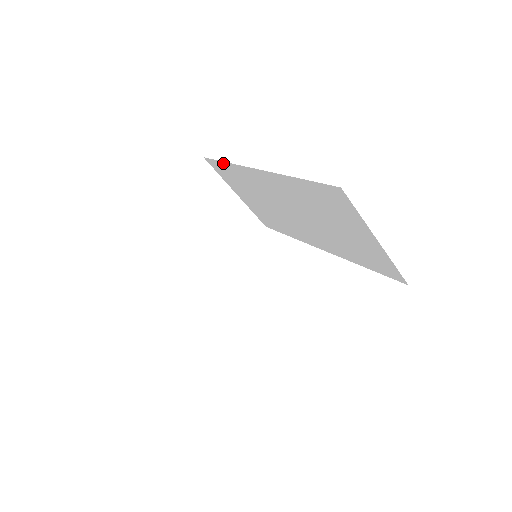
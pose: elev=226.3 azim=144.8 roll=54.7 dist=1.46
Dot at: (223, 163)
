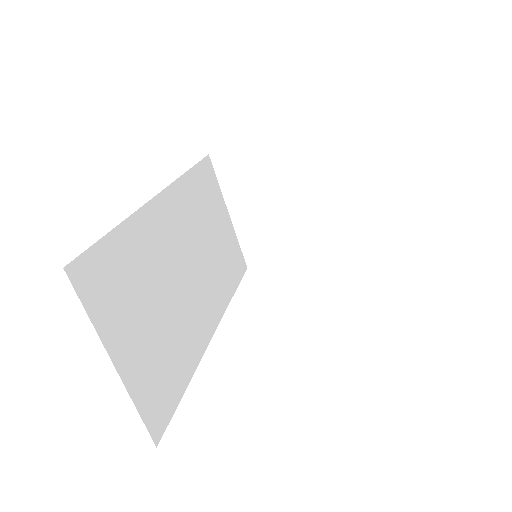
Dot at: occluded
